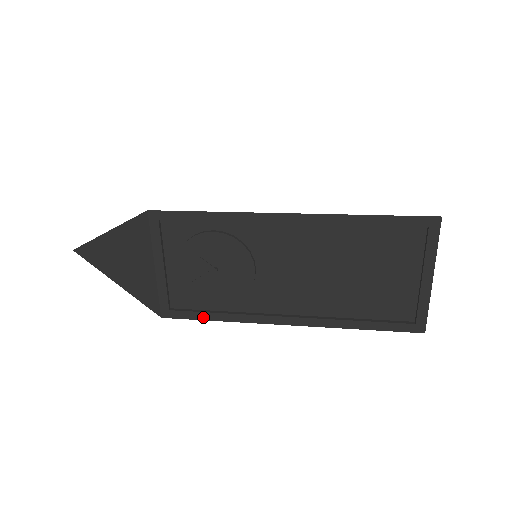
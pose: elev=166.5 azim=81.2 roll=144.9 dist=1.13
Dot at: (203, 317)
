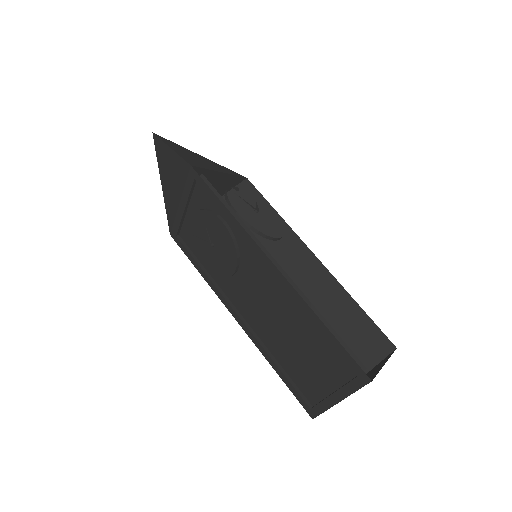
Dot at: (192, 261)
